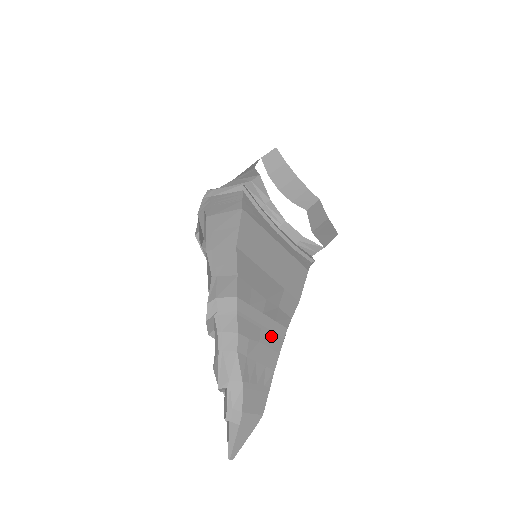
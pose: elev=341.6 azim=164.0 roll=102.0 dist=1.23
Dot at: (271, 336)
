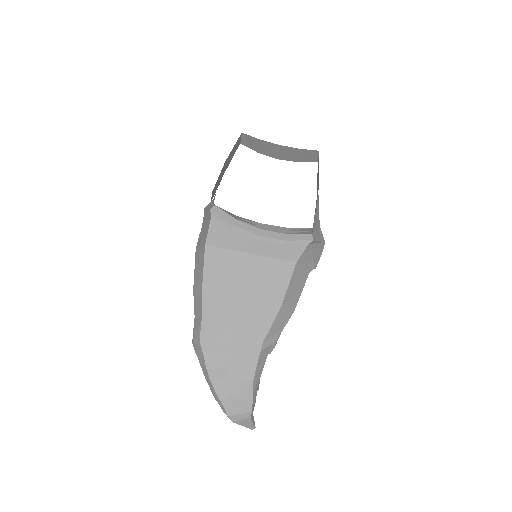
Dot at: (244, 355)
